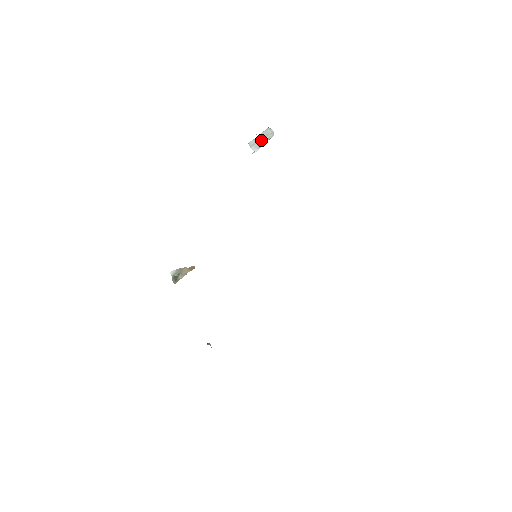
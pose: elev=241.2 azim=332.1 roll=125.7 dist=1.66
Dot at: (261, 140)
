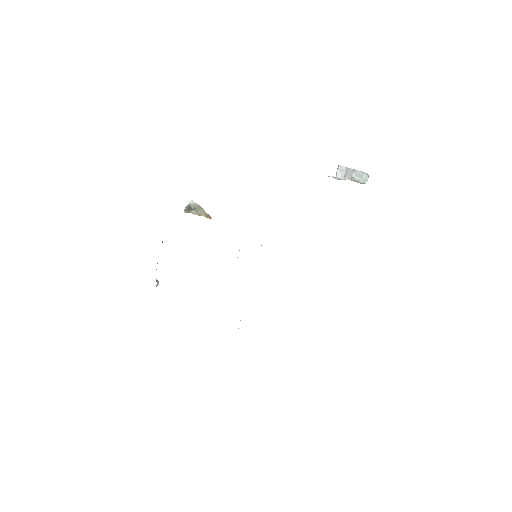
Dot at: (351, 174)
